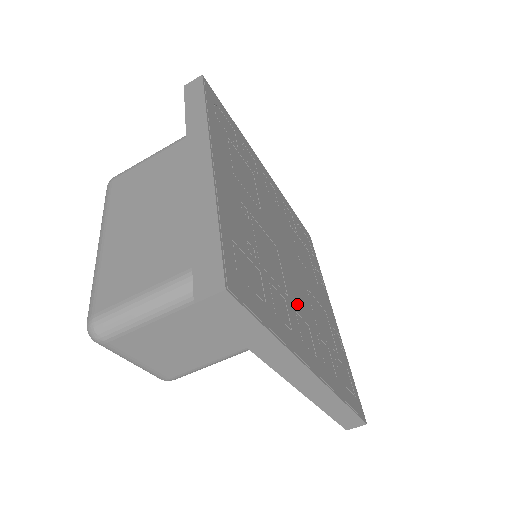
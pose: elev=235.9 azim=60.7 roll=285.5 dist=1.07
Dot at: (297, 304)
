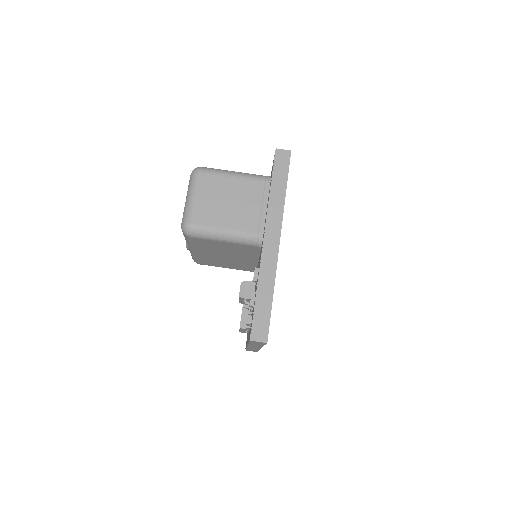
Dot at: occluded
